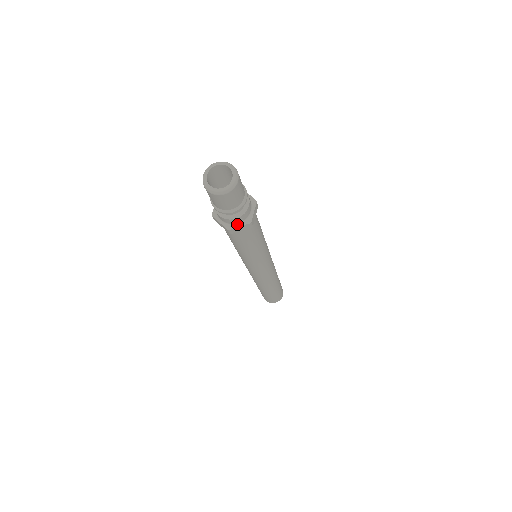
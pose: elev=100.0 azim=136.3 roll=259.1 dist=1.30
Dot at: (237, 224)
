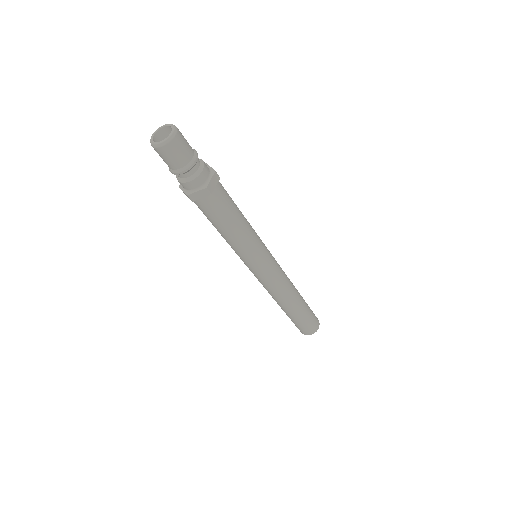
Dot at: (208, 180)
